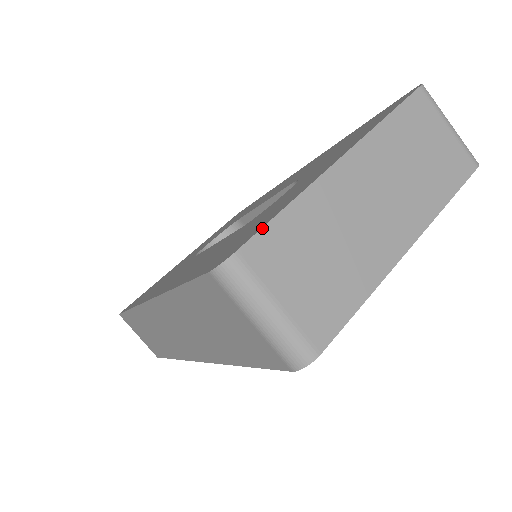
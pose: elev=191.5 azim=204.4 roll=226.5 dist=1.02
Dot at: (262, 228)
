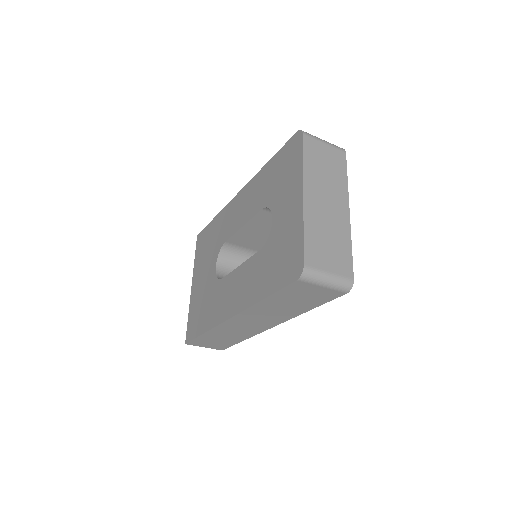
Dot at: (304, 248)
